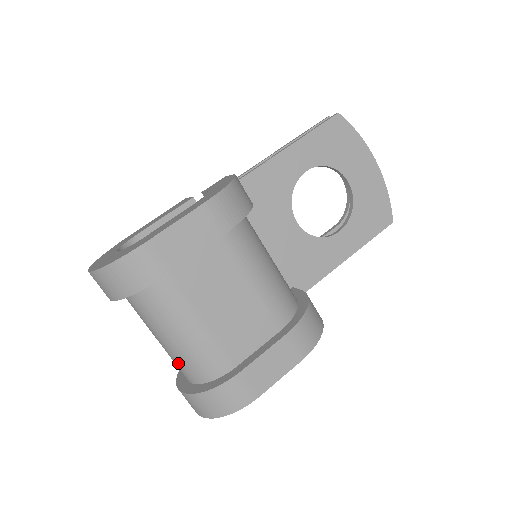
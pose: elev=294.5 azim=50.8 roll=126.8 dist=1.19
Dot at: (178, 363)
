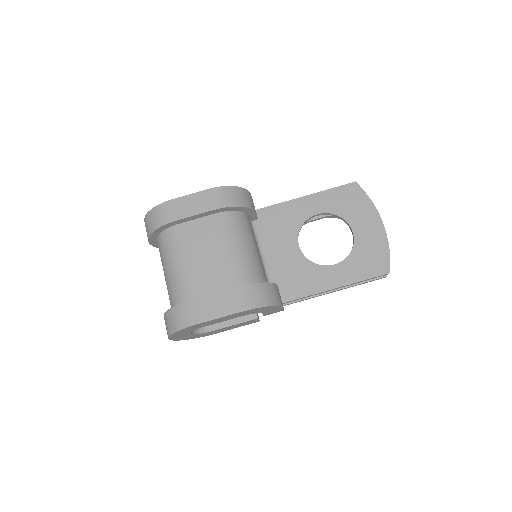
Dot at: (169, 294)
